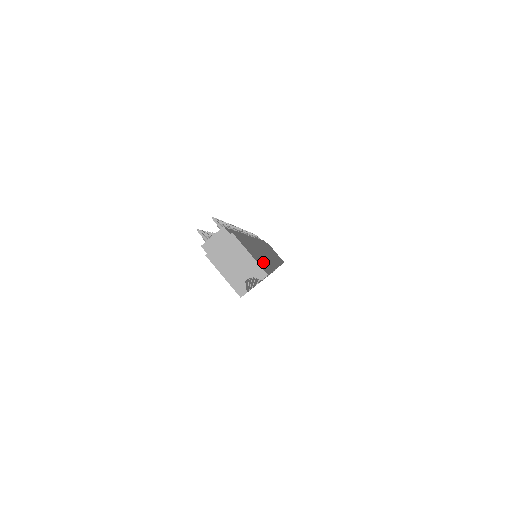
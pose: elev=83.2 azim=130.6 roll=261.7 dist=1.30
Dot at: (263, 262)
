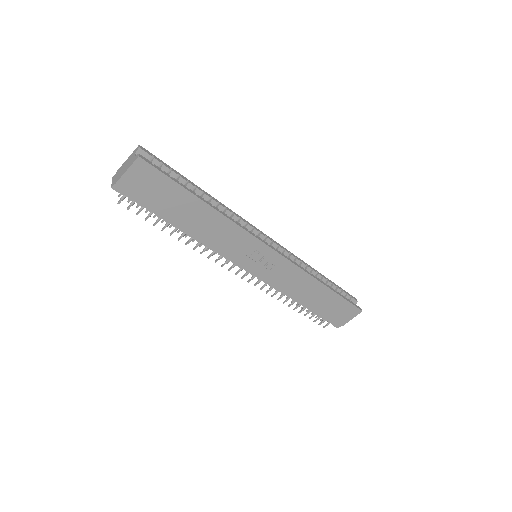
Dot at: occluded
